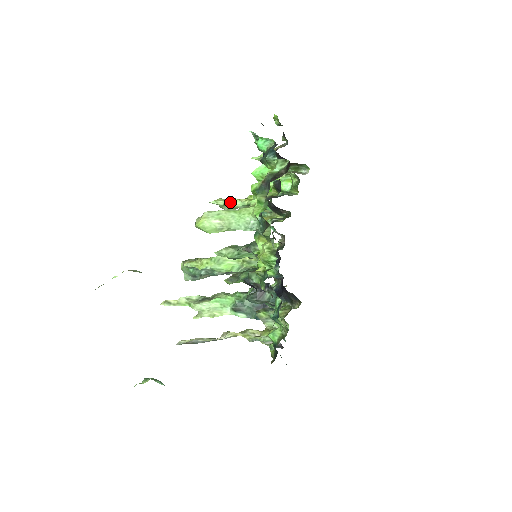
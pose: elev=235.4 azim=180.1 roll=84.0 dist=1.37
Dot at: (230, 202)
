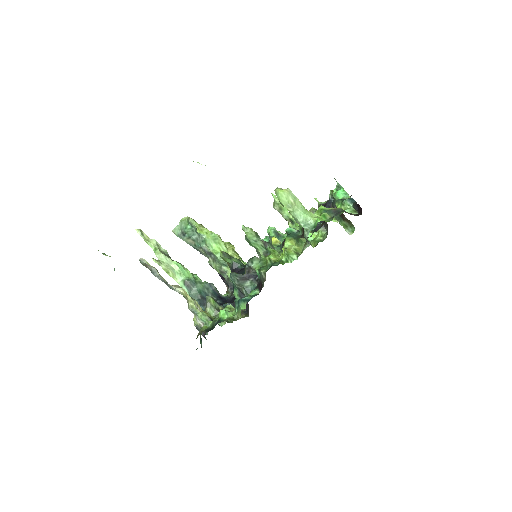
Dot at: occluded
